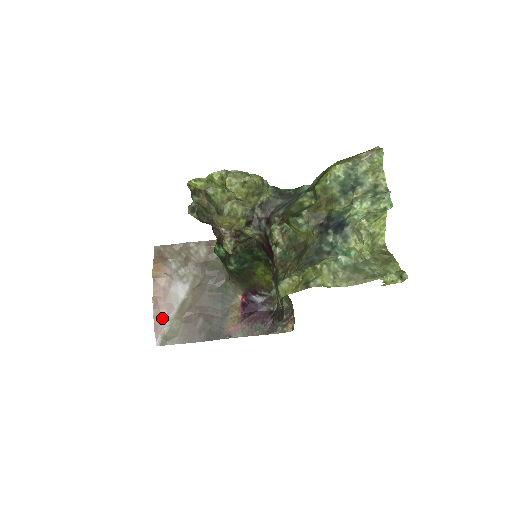
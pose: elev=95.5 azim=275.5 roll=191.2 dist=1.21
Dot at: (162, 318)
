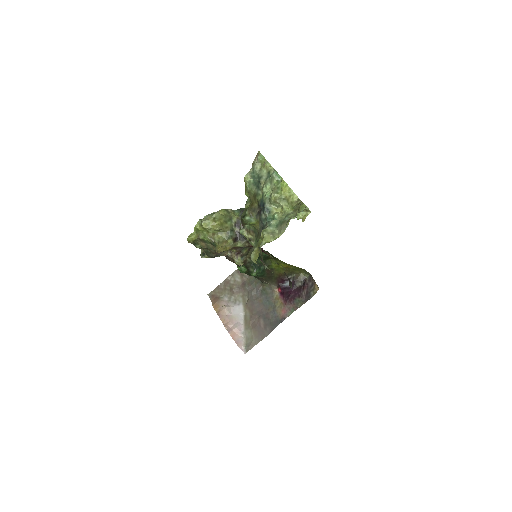
Dot at: (237, 335)
